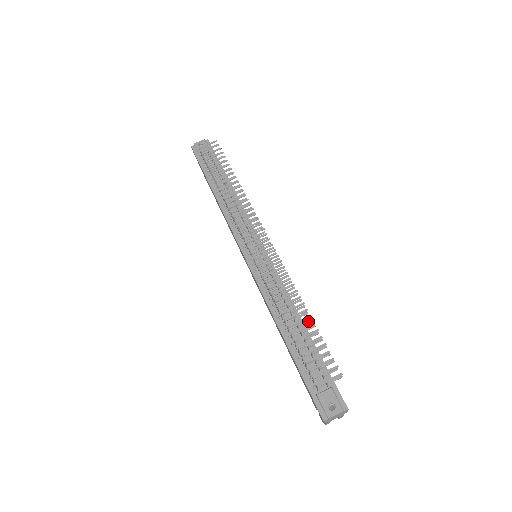
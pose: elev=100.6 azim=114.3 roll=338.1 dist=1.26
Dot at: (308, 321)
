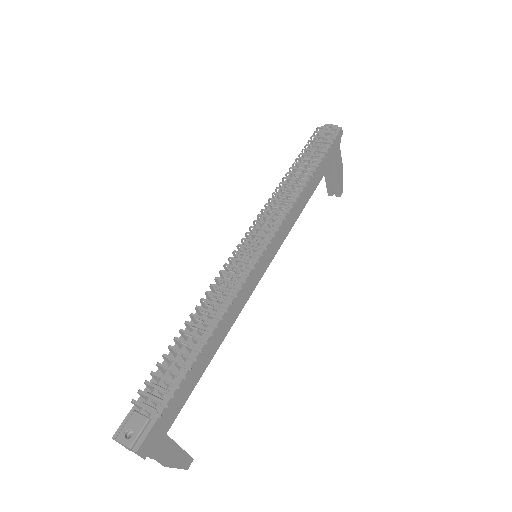
Dot at: (202, 342)
